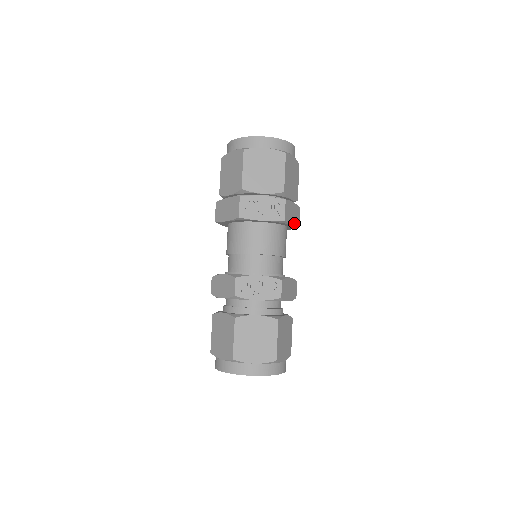
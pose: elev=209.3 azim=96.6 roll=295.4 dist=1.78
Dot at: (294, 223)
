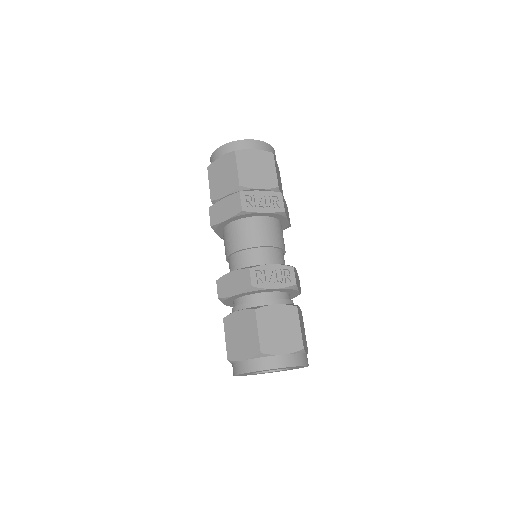
Dot at: (288, 220)
